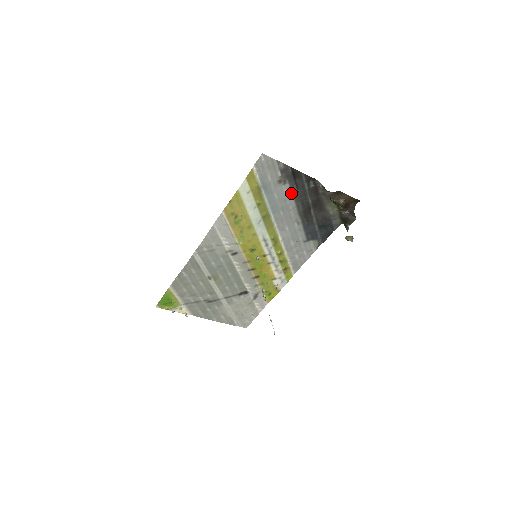
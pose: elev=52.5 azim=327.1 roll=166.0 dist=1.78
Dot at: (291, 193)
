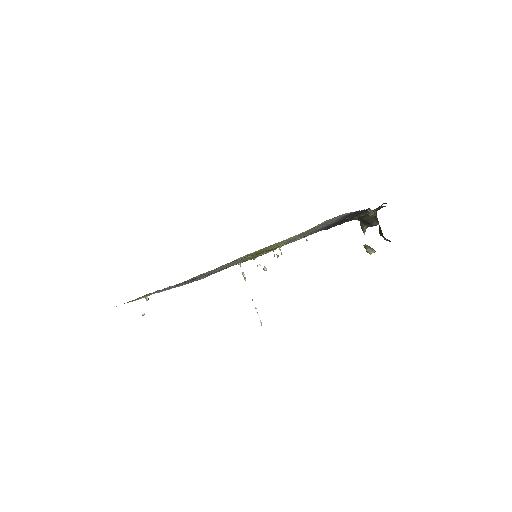
Dot at: (336, 221)
